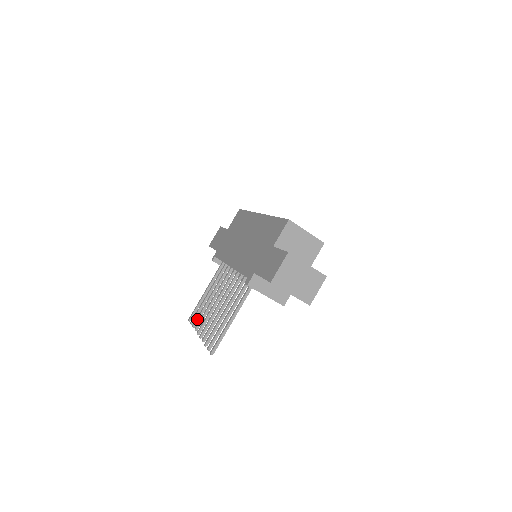
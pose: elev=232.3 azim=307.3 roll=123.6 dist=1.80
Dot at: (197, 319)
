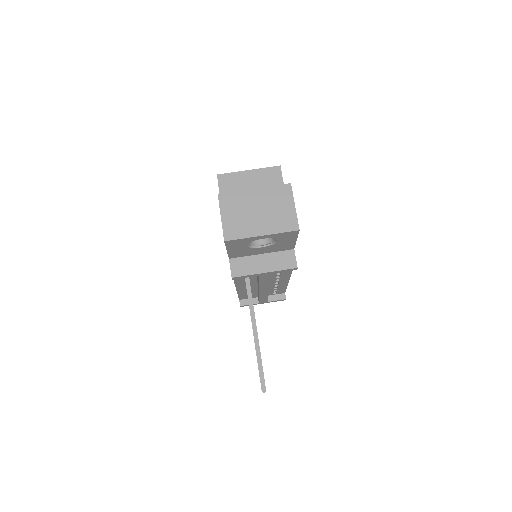
Dot at: occluded
